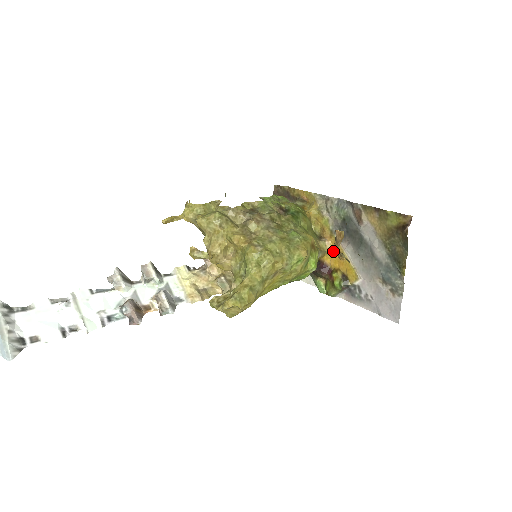
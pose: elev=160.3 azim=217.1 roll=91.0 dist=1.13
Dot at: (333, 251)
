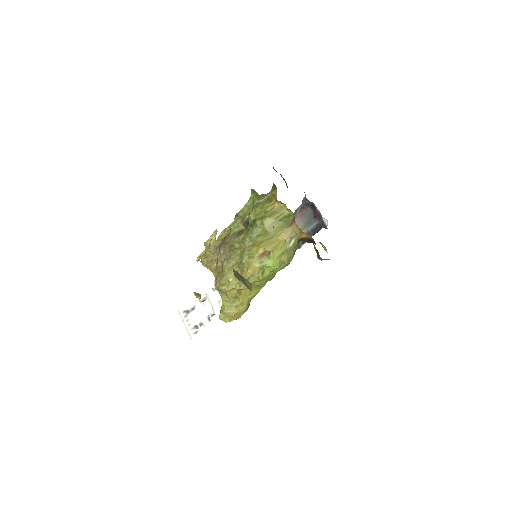
Dot at: occluded
